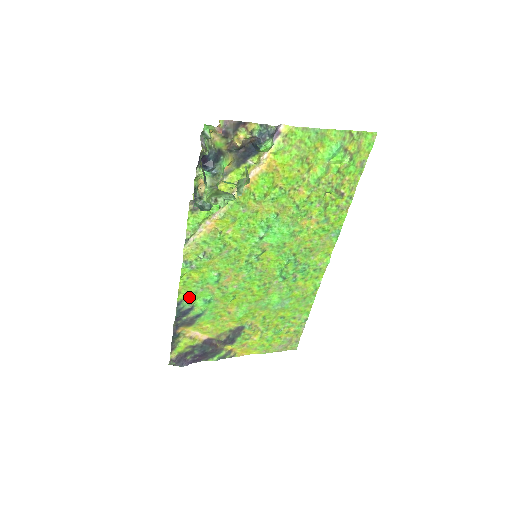
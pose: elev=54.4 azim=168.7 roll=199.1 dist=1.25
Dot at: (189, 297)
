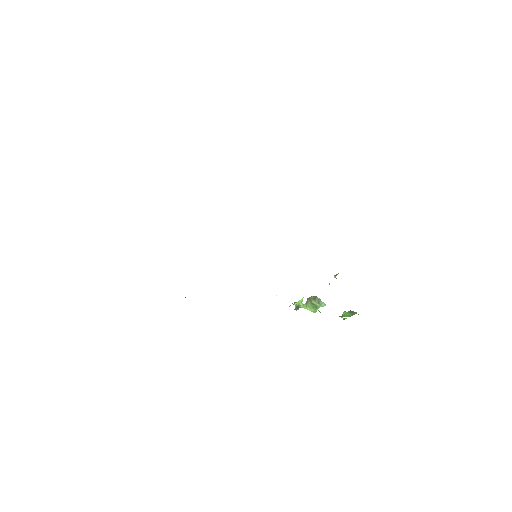
Dot at: occluded
